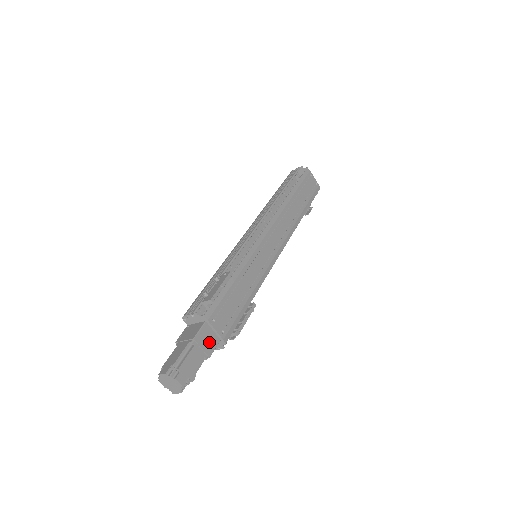
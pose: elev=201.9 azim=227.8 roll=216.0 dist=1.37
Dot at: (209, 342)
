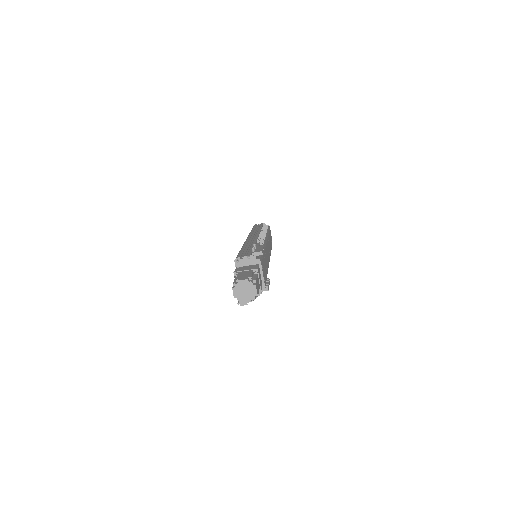
Dot at: (260, 280)
